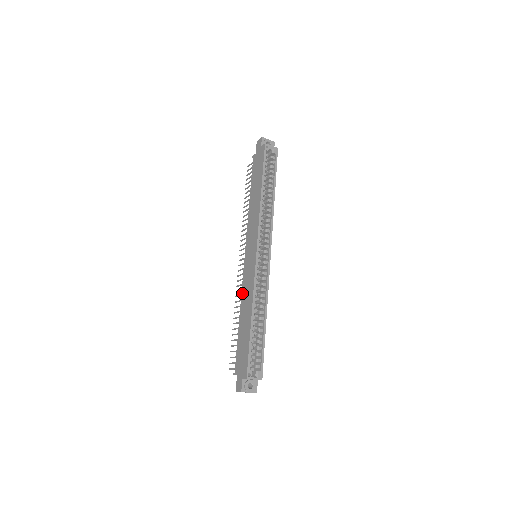
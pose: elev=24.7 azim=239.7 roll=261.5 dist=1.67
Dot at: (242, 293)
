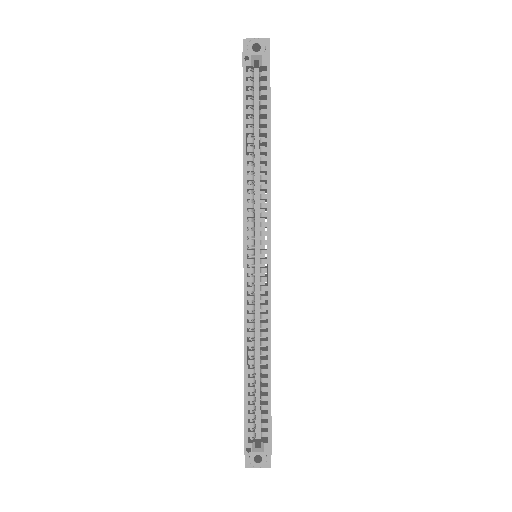
Dot at: occluded
